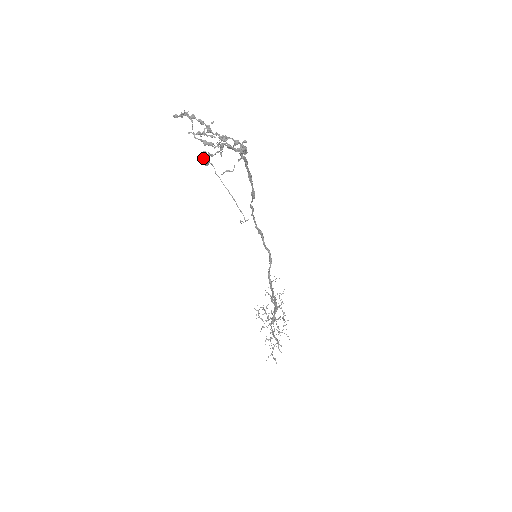
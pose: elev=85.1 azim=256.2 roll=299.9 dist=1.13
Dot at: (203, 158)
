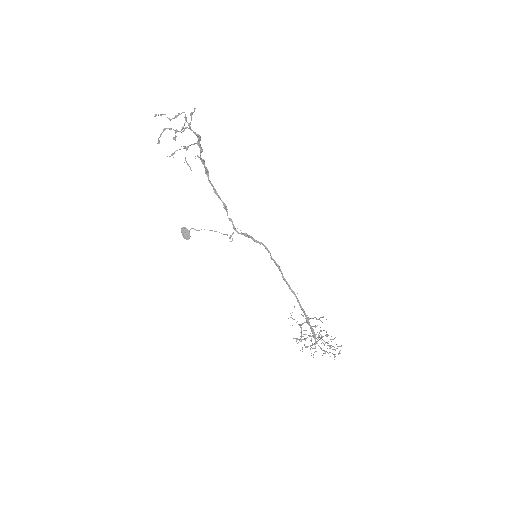
Dot at: (184, 232)
